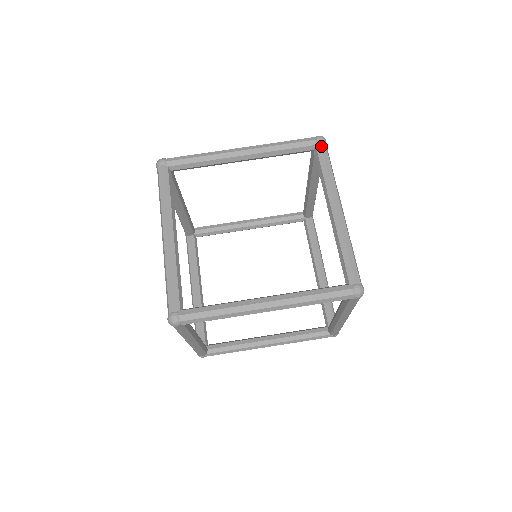
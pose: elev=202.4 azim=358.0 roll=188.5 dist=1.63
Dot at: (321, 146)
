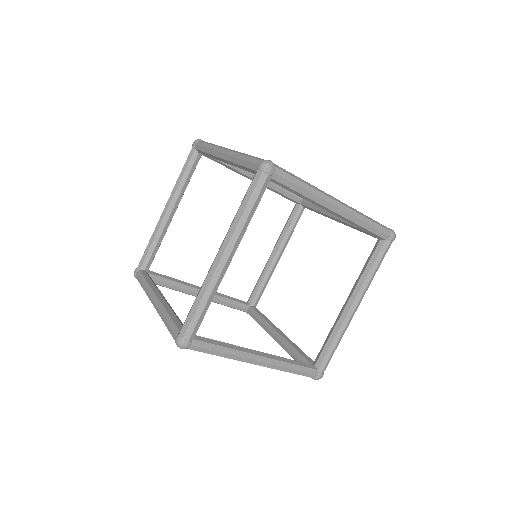
Dot at: (196, 145)
